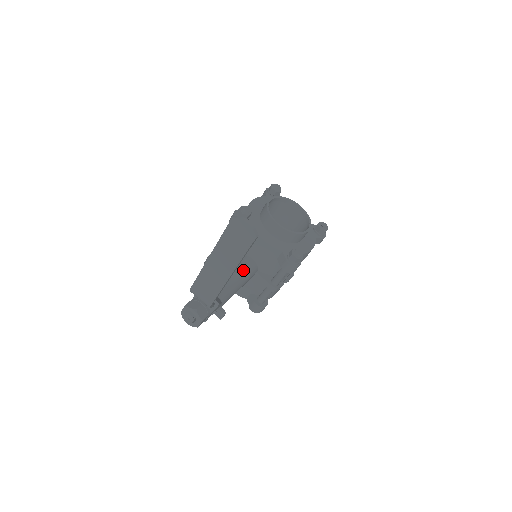
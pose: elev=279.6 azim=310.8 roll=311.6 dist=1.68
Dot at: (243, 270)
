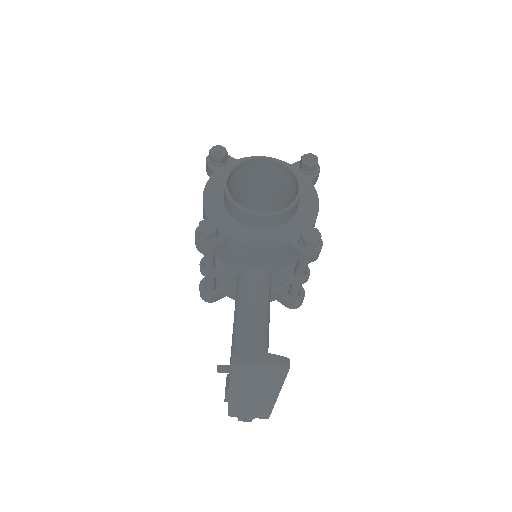
Dot at: (257, 295)
